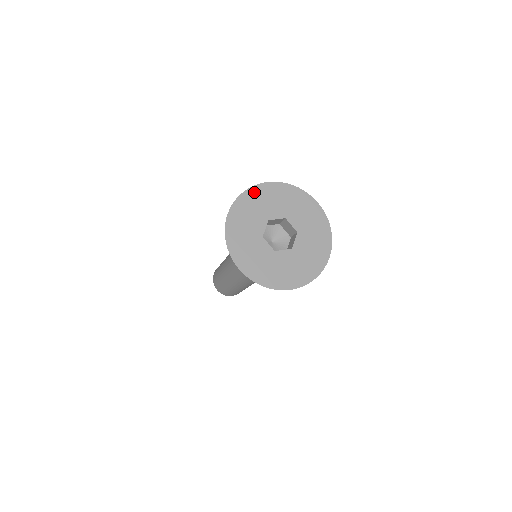
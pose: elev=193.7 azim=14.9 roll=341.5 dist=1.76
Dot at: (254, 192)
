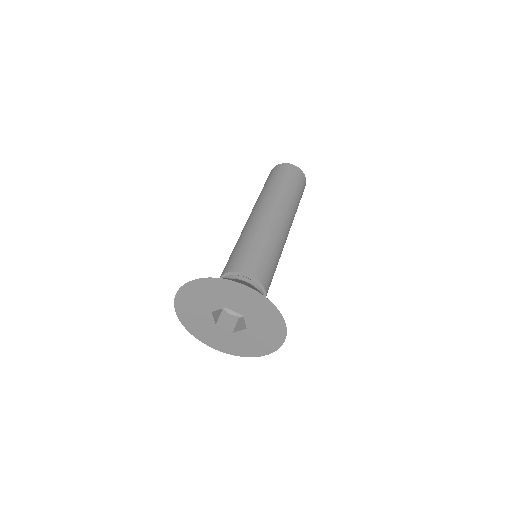
Dot at: (184, 293)
